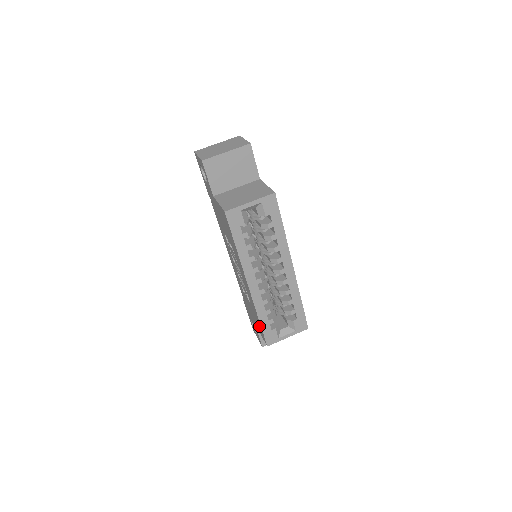
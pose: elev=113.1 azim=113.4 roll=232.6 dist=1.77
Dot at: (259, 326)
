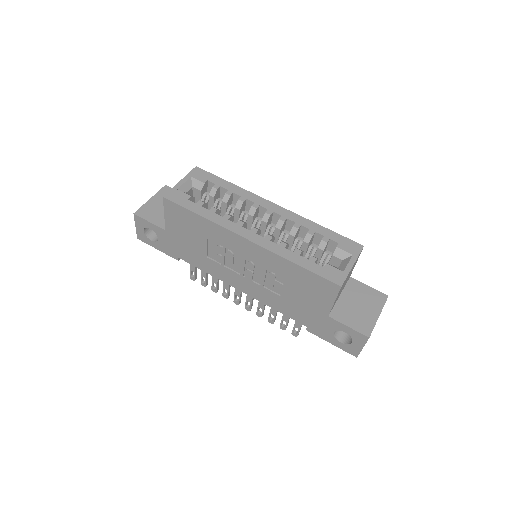
Dot at: (313, 283)
